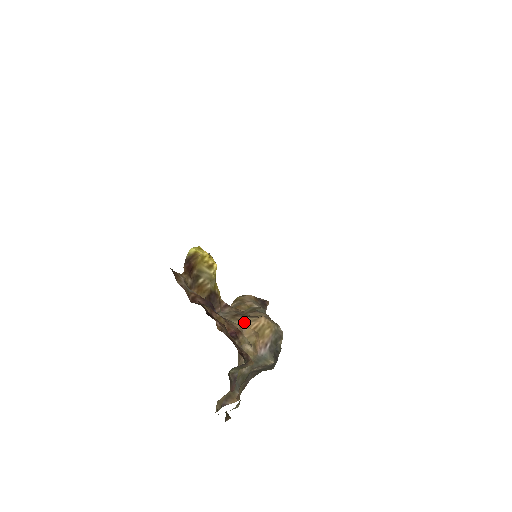
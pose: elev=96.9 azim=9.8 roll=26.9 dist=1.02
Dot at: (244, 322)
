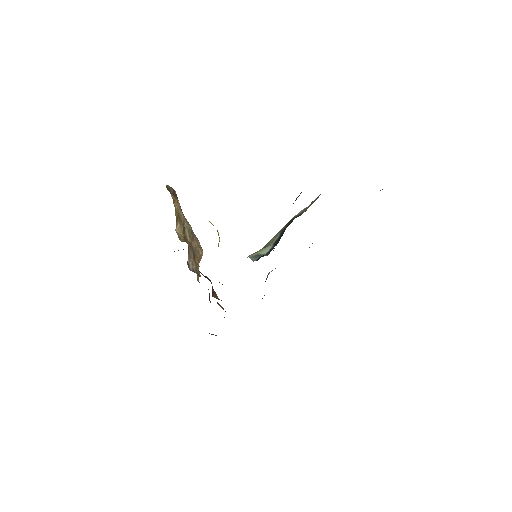
Dot at: occluded
